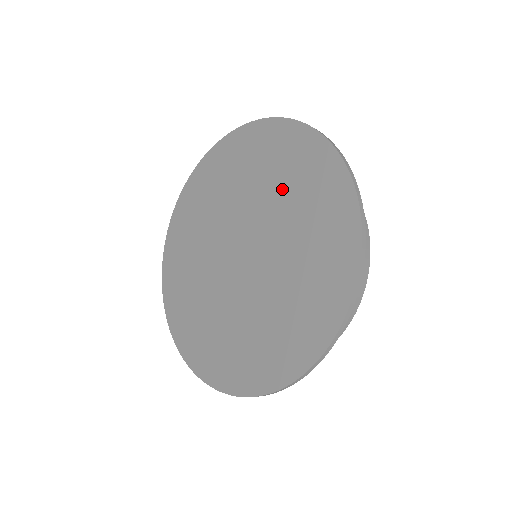
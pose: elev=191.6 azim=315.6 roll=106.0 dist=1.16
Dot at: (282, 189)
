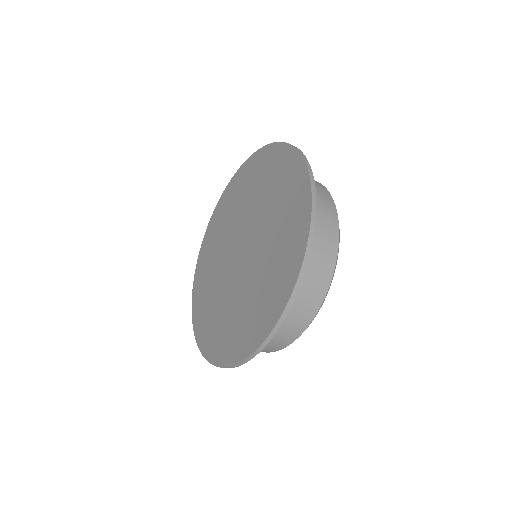
Dot at: (260, 190)
